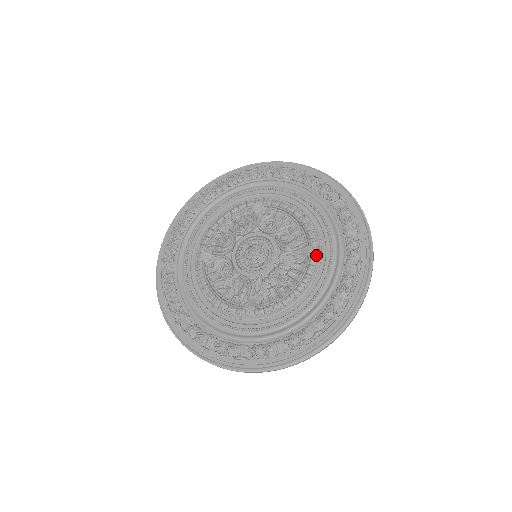
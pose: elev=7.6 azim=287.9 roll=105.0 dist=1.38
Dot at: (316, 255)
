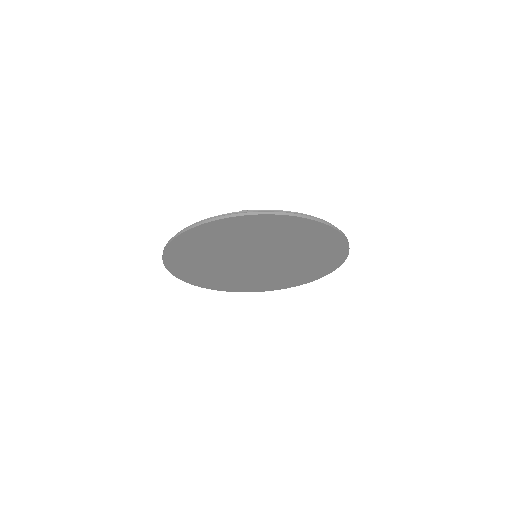
Dot at: occluded
